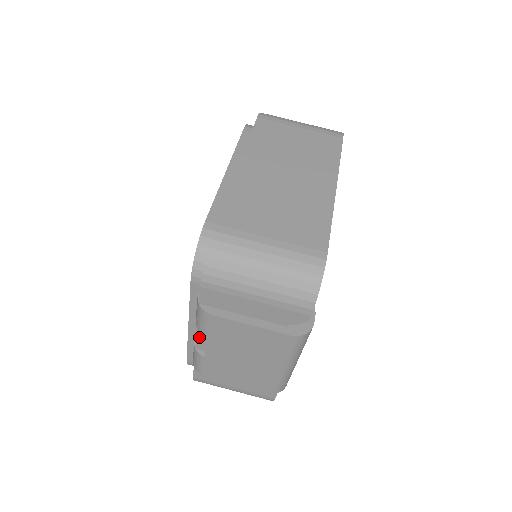
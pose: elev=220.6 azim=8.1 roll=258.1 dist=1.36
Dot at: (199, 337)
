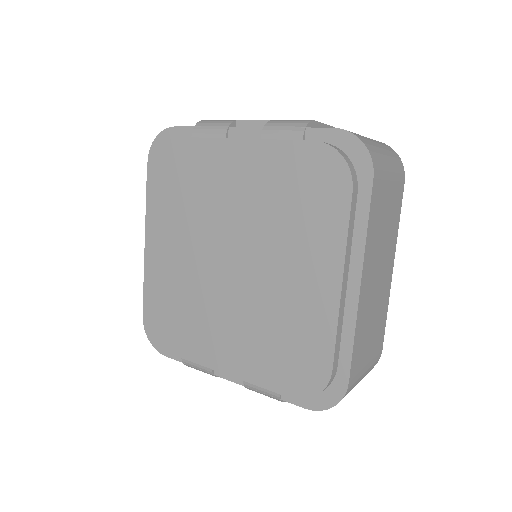
Dot at: (233, 380)
